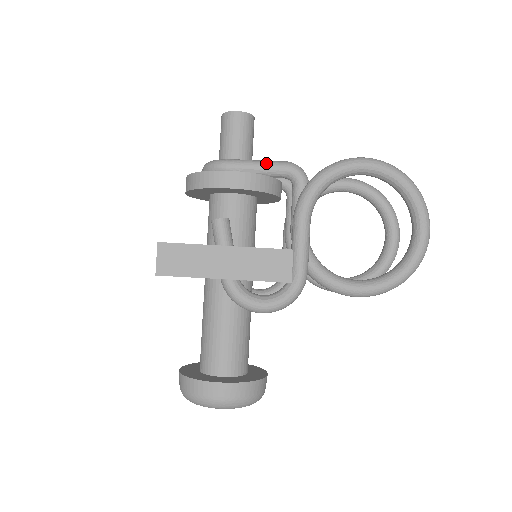
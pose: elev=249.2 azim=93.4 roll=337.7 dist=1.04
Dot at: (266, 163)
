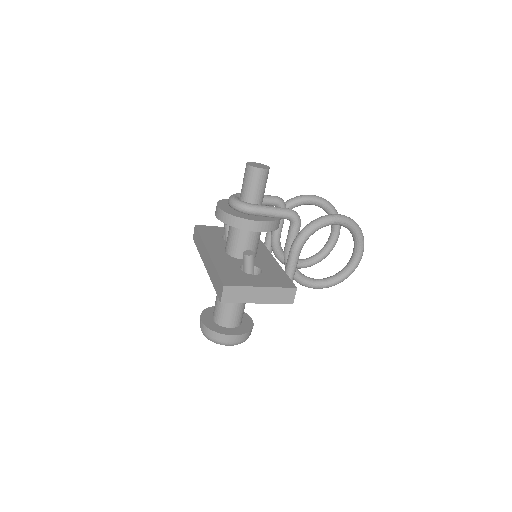
Dot at: (278, 211)
